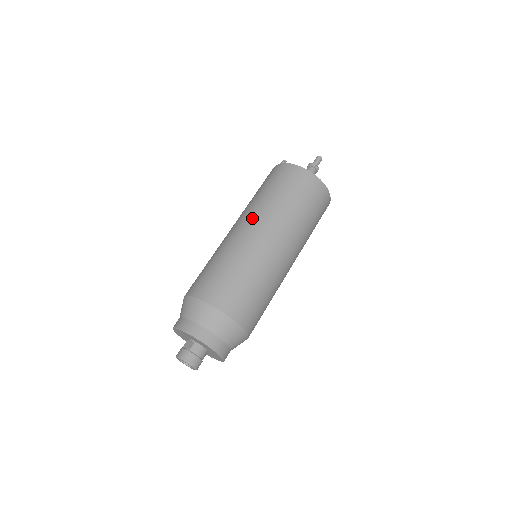
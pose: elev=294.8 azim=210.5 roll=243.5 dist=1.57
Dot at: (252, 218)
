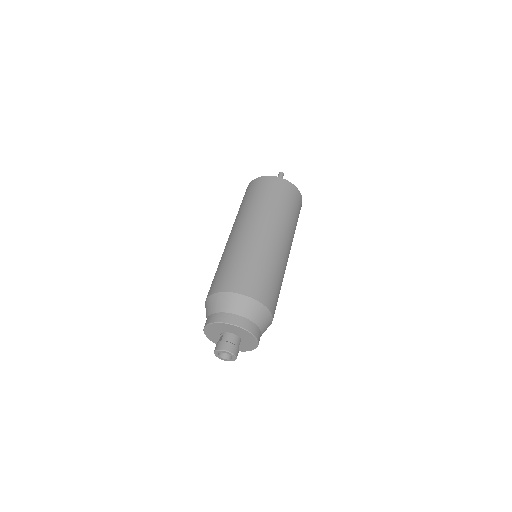
Dot at: (235, 226)
